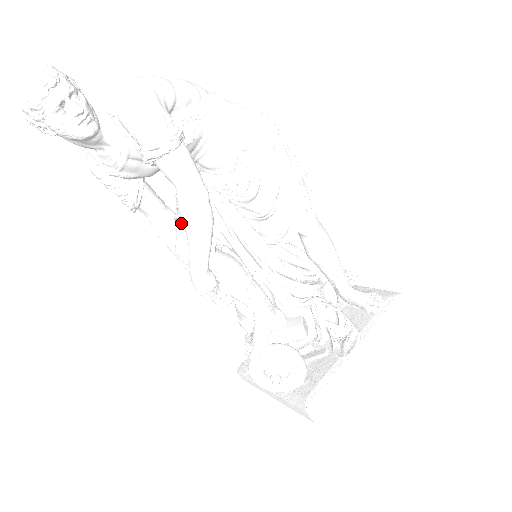
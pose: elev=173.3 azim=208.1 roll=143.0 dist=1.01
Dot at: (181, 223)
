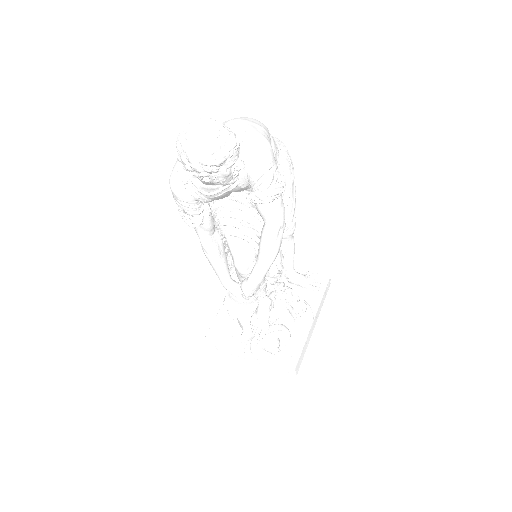
Dot at: (239, 240)
